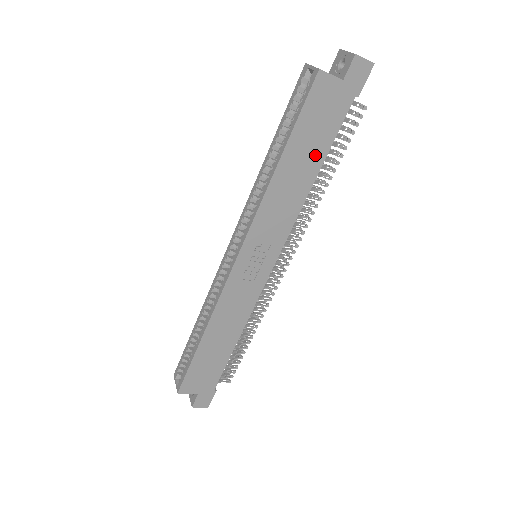
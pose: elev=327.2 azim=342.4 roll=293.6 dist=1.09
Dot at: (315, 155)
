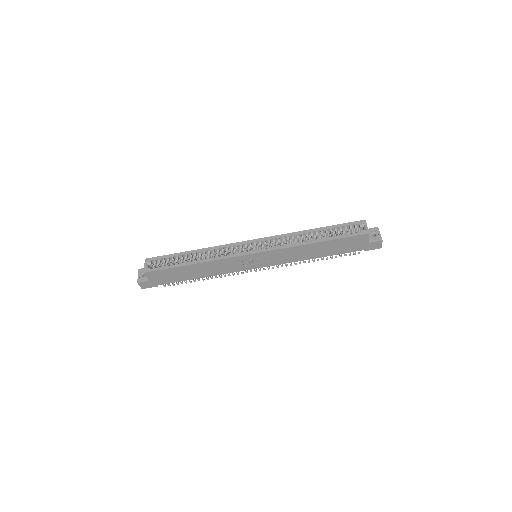
Dot at: (328, 252)
